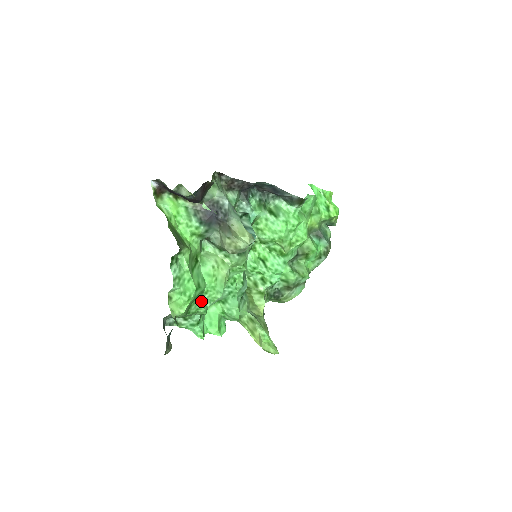
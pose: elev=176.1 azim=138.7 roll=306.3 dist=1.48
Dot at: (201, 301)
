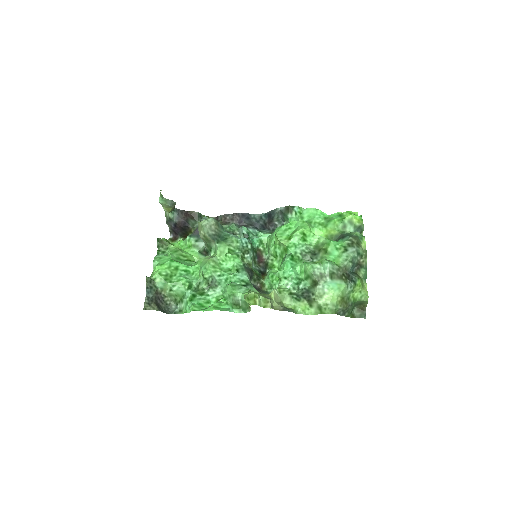
Dot at: (184, 276)
